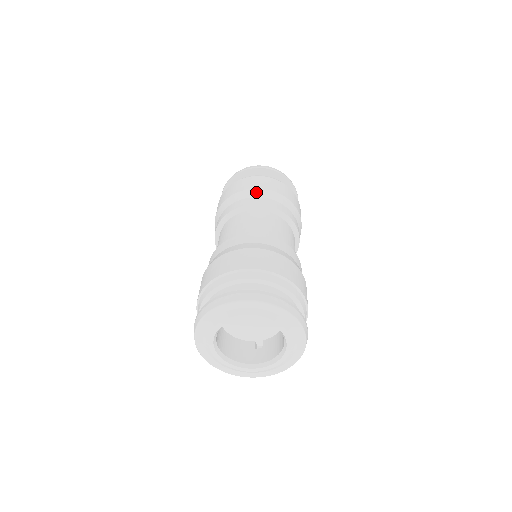
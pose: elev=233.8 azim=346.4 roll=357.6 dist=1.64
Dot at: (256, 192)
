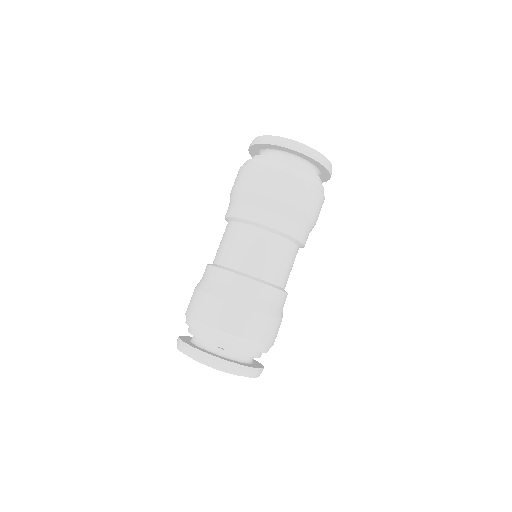
Dot at: (281, 208)
